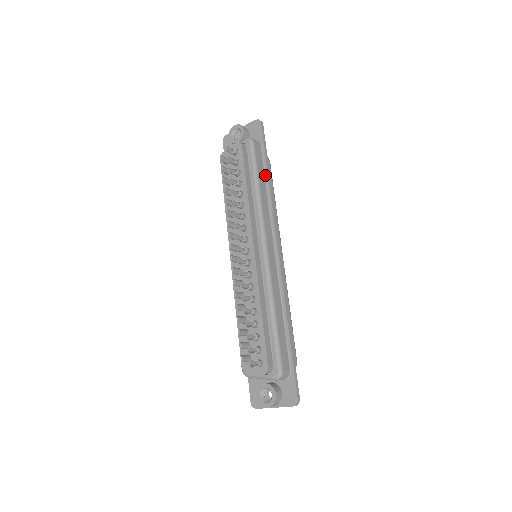
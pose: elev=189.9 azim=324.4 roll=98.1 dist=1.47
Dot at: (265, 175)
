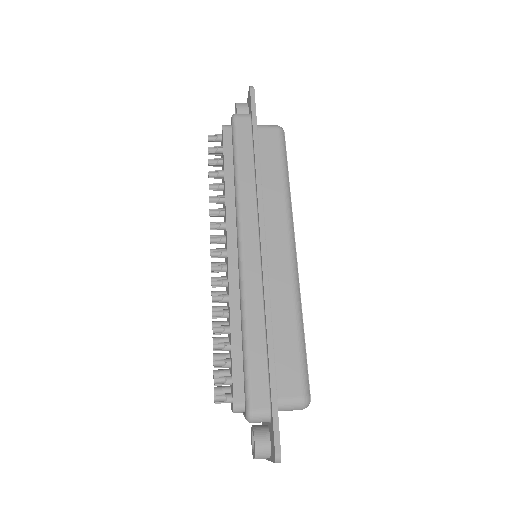
Dot at: (253, 151)
